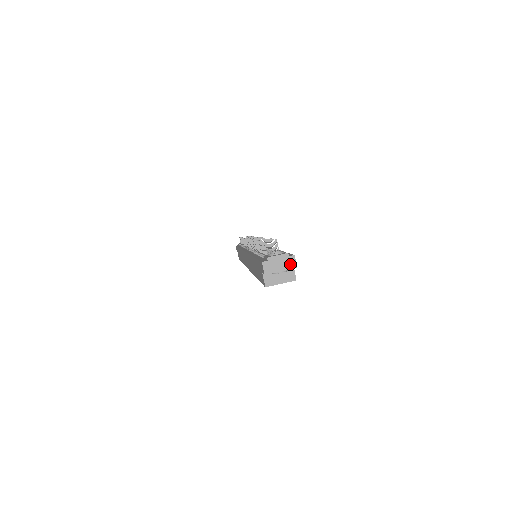
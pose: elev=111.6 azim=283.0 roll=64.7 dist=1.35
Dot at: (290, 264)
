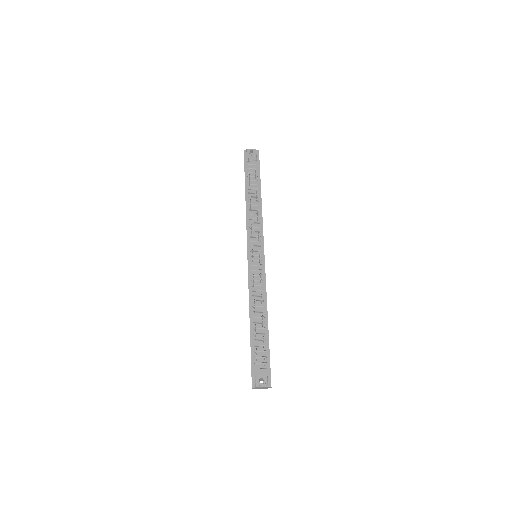
Dot at: occluded
